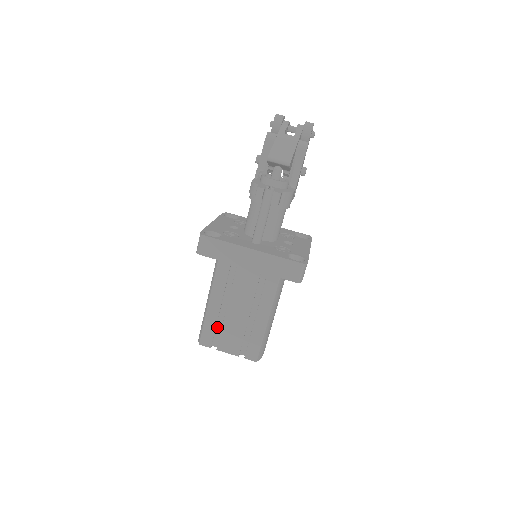
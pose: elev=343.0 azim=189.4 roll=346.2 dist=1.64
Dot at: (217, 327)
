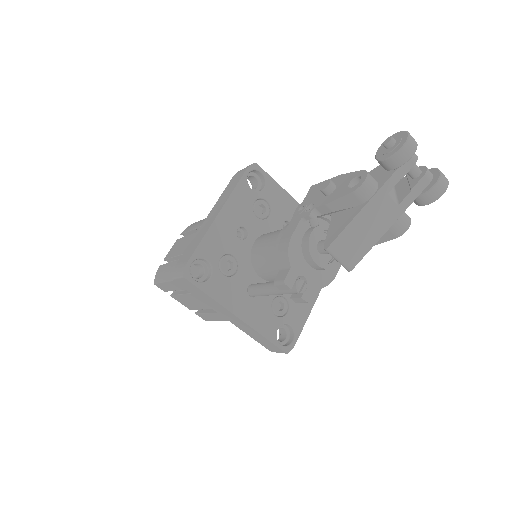
Dot at: occluded
